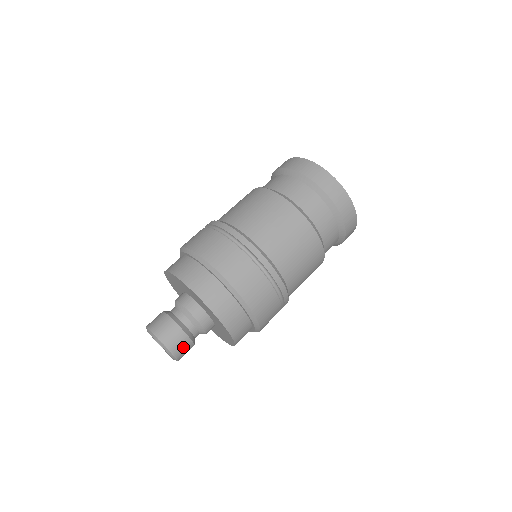
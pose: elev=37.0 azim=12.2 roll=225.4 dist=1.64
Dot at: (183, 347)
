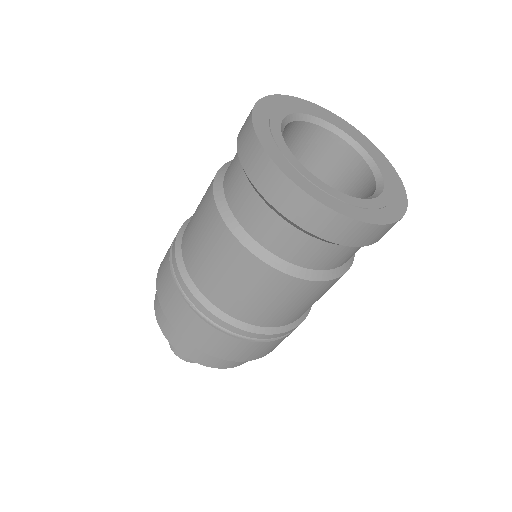
Dot at: occluded
